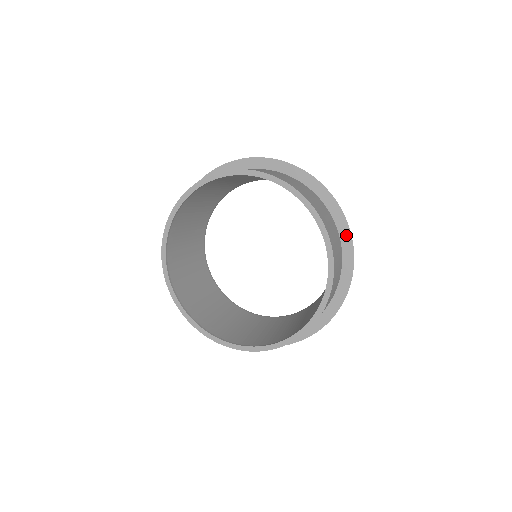
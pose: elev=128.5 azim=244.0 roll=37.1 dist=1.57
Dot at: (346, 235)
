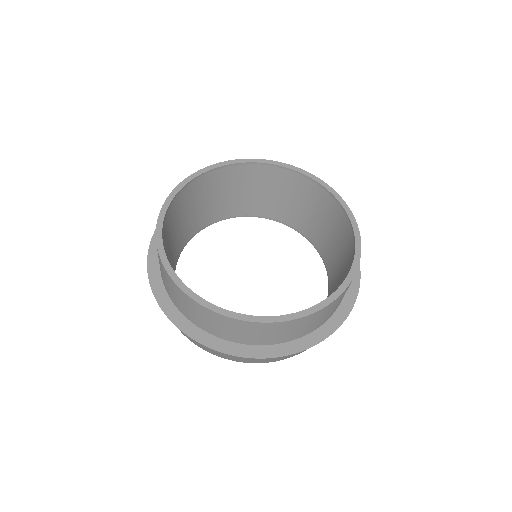
Dot at: occluded
